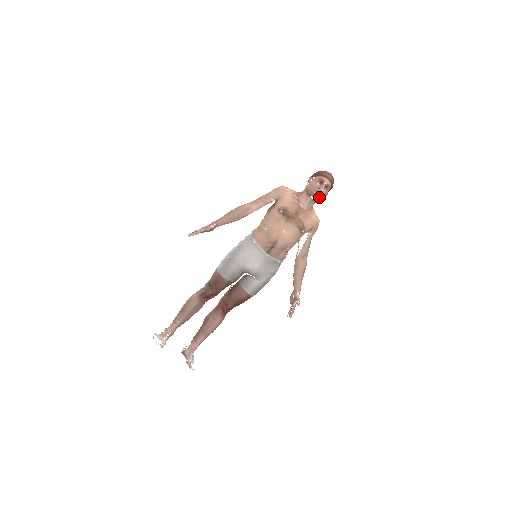
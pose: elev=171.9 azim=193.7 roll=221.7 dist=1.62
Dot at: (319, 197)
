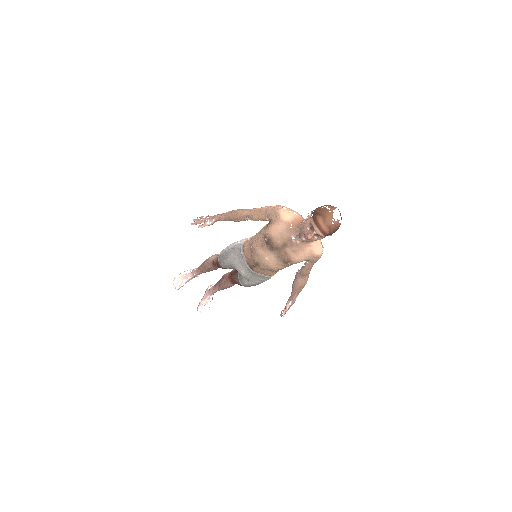
Dot at: (309, 241)
